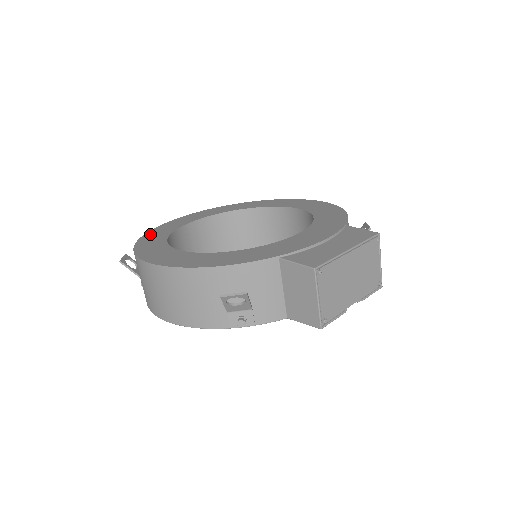
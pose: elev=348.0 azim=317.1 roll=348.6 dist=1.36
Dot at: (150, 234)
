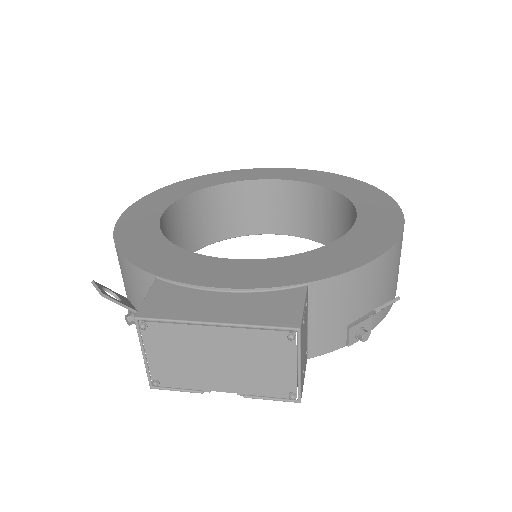
Dot at: (211, 176)
